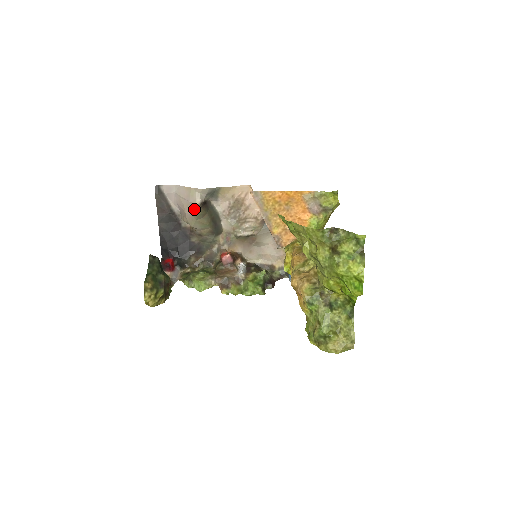
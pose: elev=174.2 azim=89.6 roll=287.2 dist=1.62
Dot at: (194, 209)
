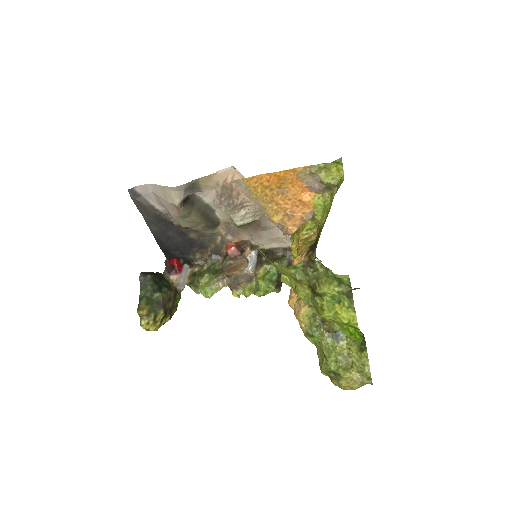
Dot at: (176, 209)
